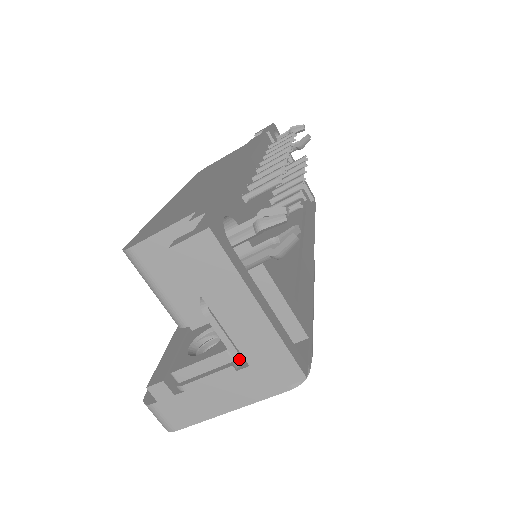
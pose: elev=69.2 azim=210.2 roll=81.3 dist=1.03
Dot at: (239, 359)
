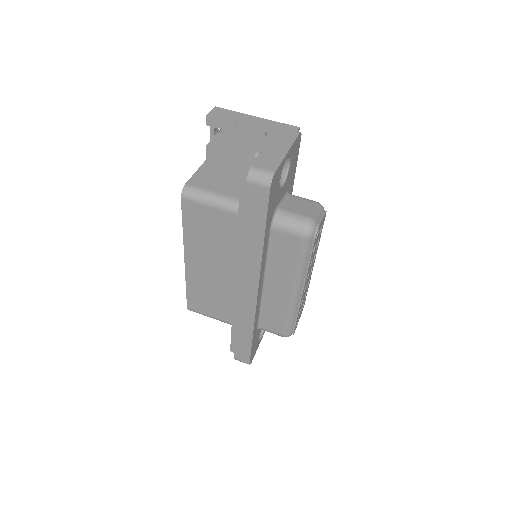
Dot at: occluded
